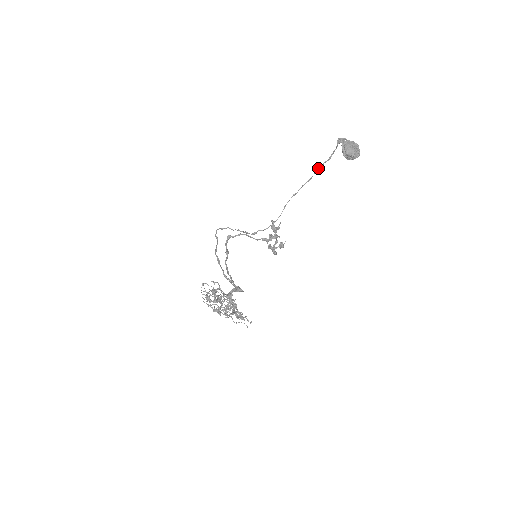
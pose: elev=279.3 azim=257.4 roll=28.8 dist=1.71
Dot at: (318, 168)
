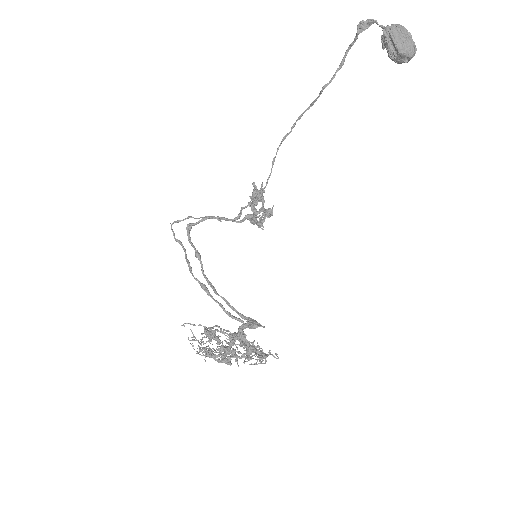
Dot at: (326, 84)
